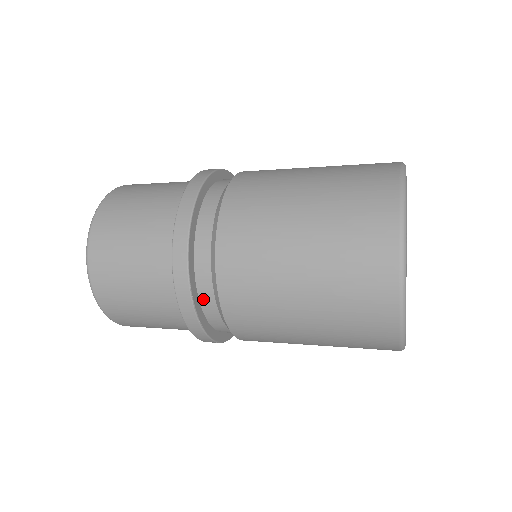
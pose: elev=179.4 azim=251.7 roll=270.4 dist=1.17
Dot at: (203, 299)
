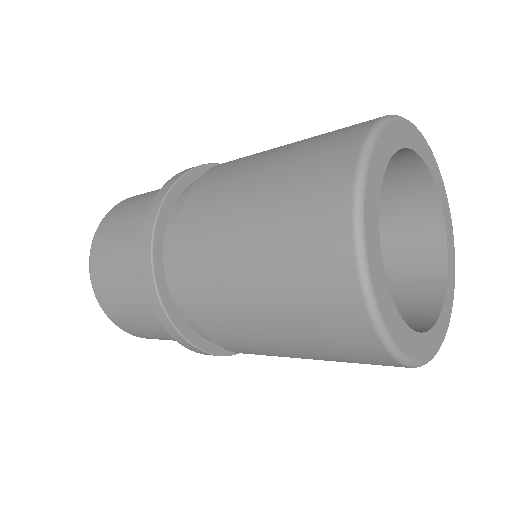
Dot at: (205, 337)
